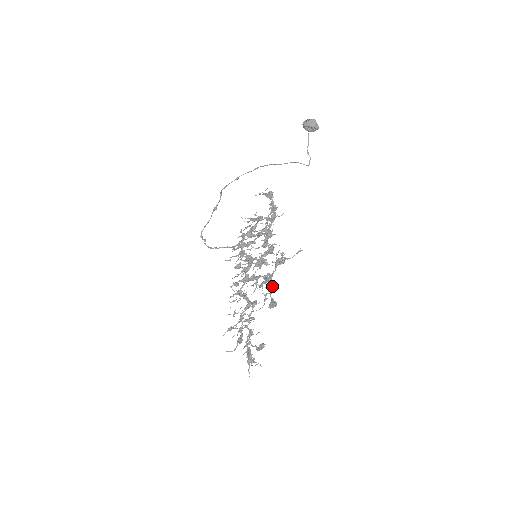
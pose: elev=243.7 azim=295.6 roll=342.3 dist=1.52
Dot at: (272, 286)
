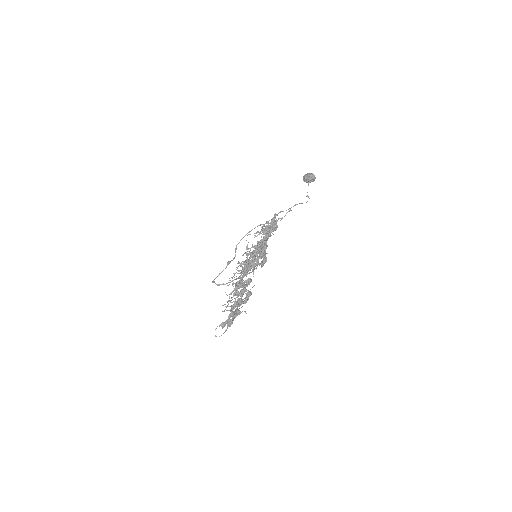
Dot at: occluded
